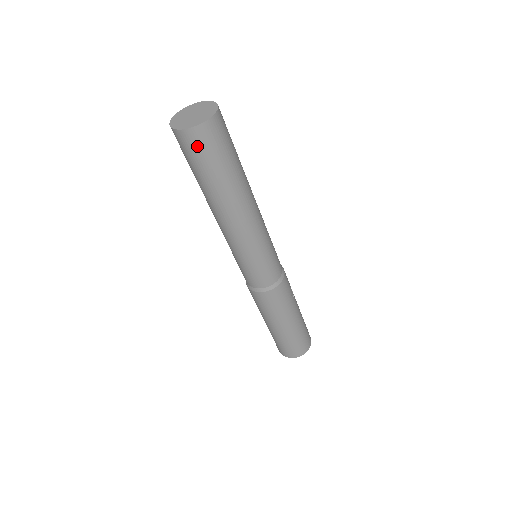
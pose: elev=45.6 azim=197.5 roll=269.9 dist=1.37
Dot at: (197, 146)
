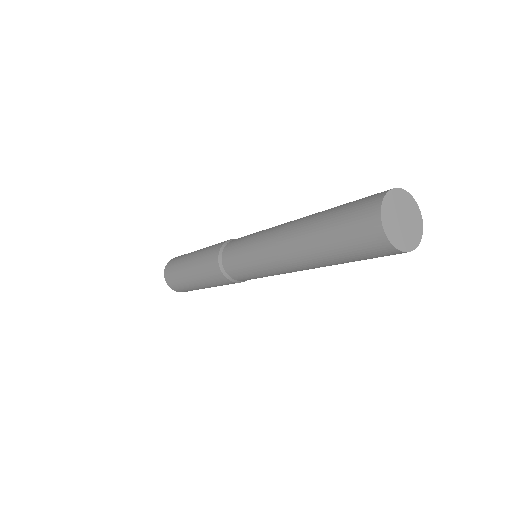
Dot at: occluded
